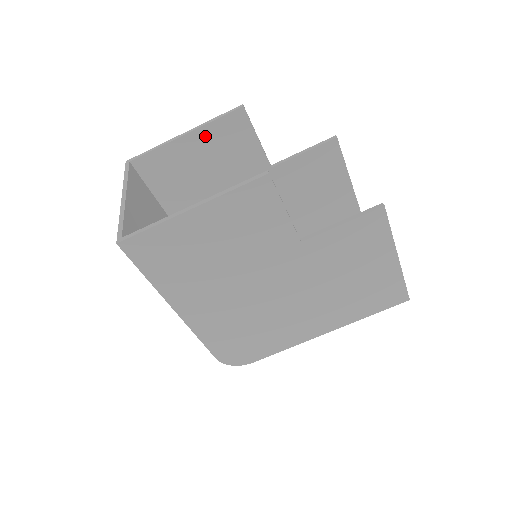
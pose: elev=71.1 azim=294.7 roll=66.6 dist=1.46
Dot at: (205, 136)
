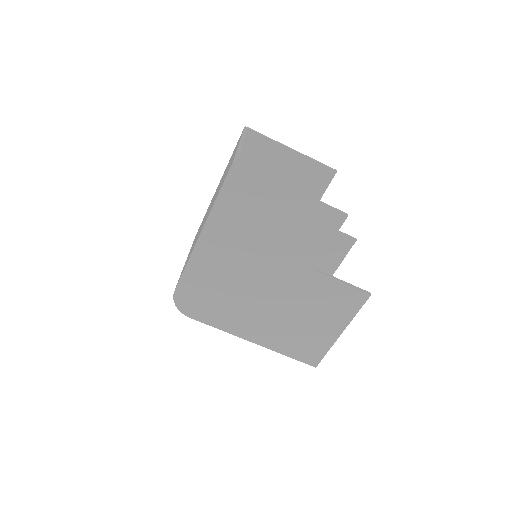
Dot at: (301, 163)
